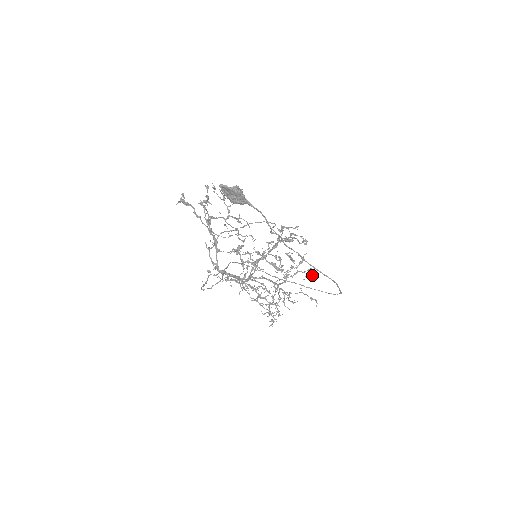
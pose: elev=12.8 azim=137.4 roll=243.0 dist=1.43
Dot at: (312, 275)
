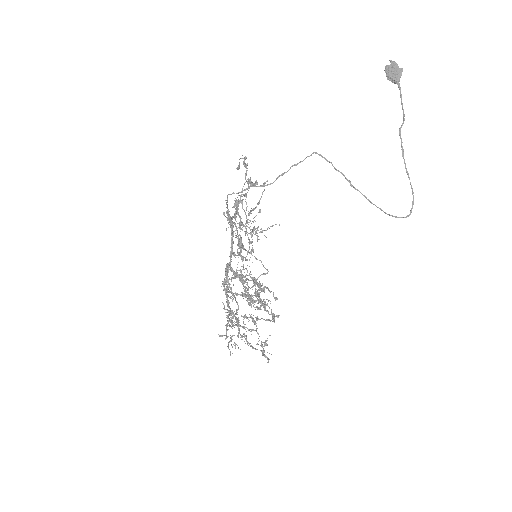
Dot at: (264, 351)
